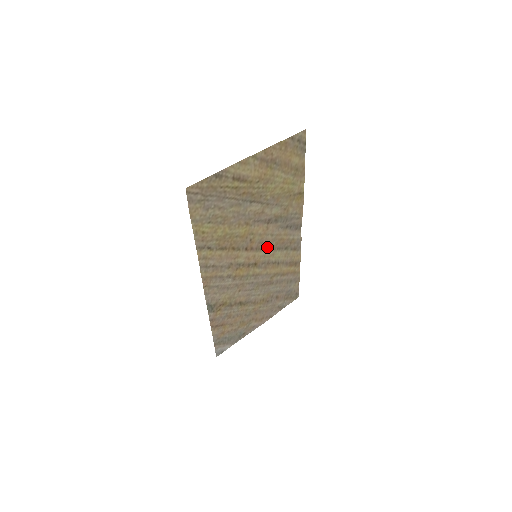
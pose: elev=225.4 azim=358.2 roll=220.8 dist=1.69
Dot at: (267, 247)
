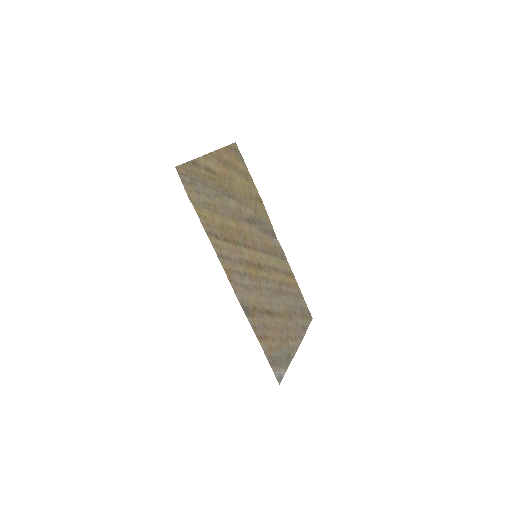
Dot at: (260, 249)
